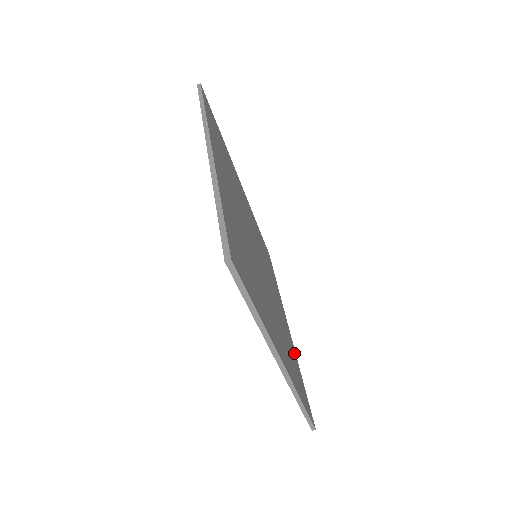
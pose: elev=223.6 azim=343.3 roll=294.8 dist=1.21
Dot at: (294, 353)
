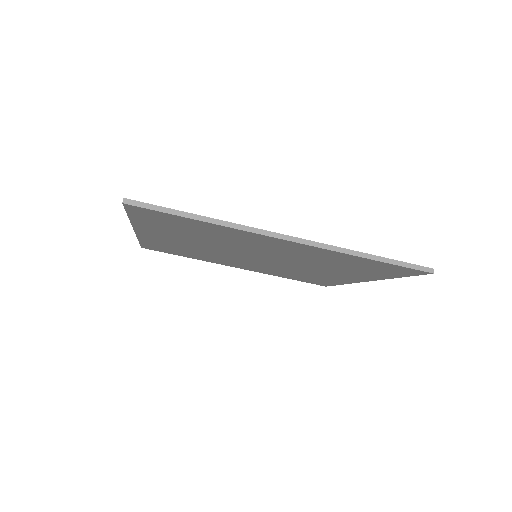
Dot at: occluded
